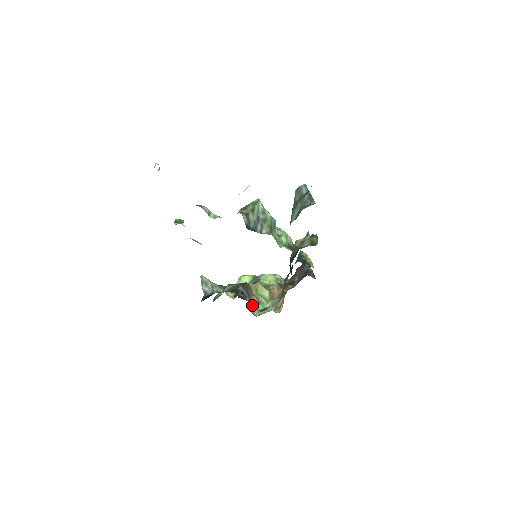
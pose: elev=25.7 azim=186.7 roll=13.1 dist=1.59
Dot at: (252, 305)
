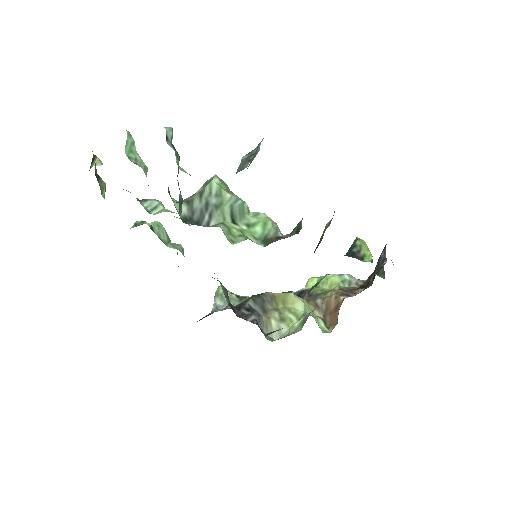
Dot at: (269, 325)
